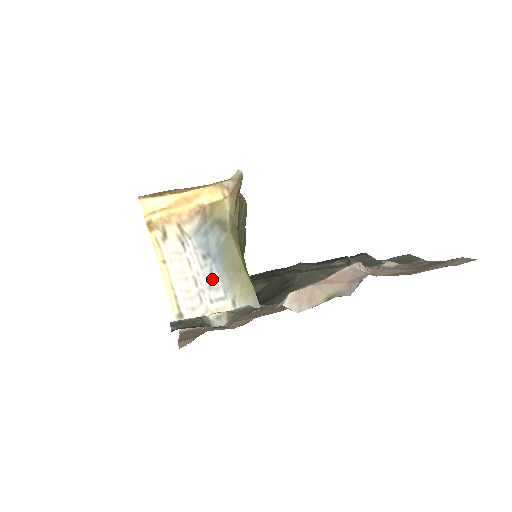
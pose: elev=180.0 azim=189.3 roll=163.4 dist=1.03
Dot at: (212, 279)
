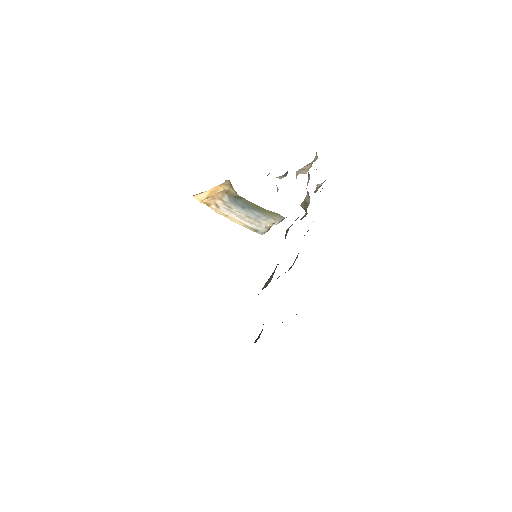
Dot at: (255, 214)
